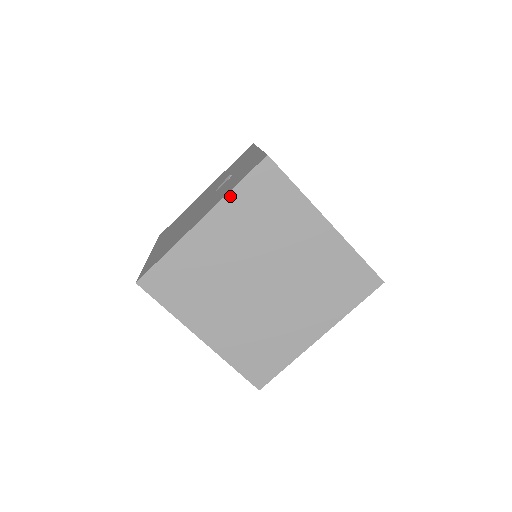
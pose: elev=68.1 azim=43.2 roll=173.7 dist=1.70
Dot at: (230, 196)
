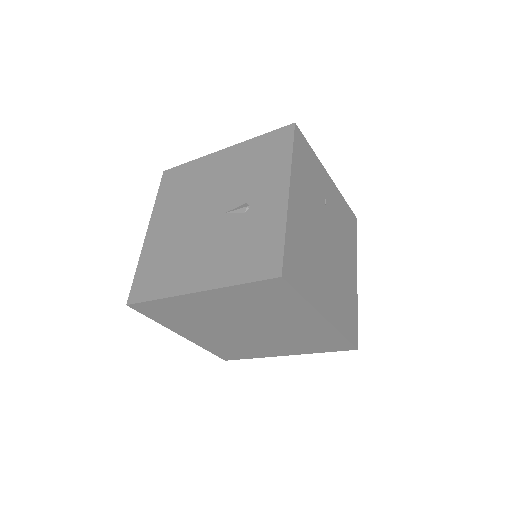
Dot at: (232, 288)
